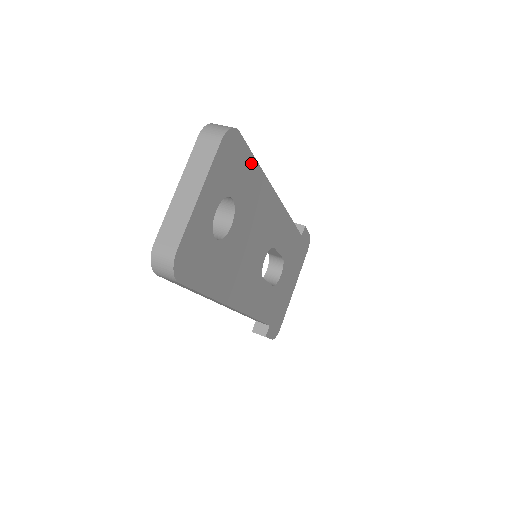
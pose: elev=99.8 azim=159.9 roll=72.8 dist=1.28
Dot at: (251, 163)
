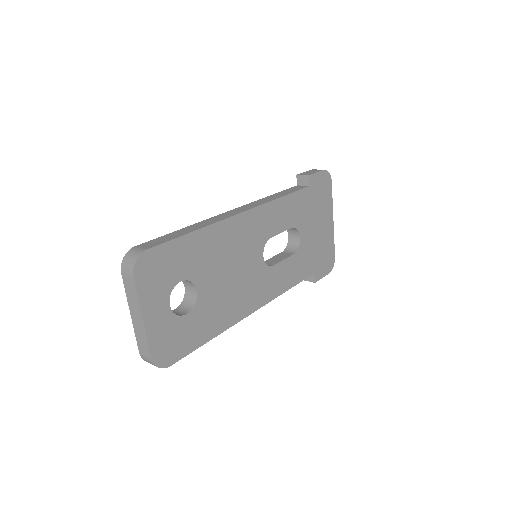
Dot at: (182, 242)
